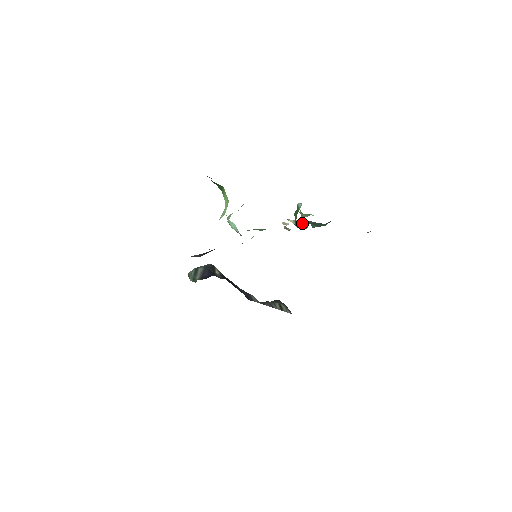
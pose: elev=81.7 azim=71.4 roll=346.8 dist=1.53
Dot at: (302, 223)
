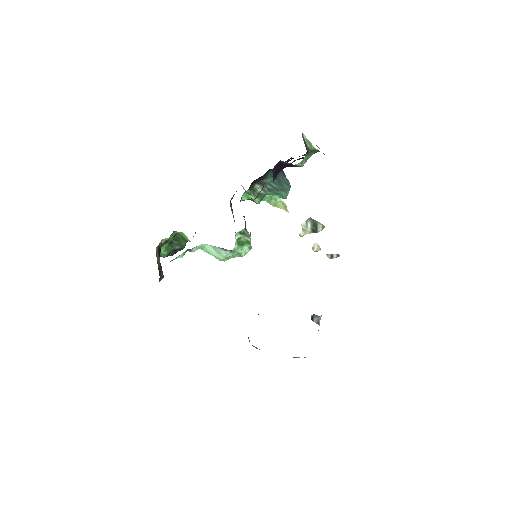
Dot at: (258, 196)
